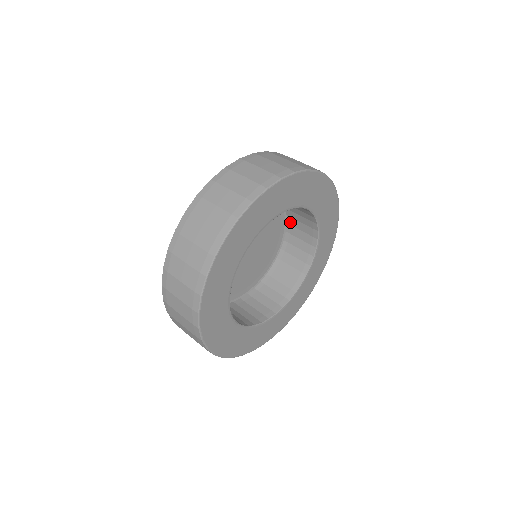
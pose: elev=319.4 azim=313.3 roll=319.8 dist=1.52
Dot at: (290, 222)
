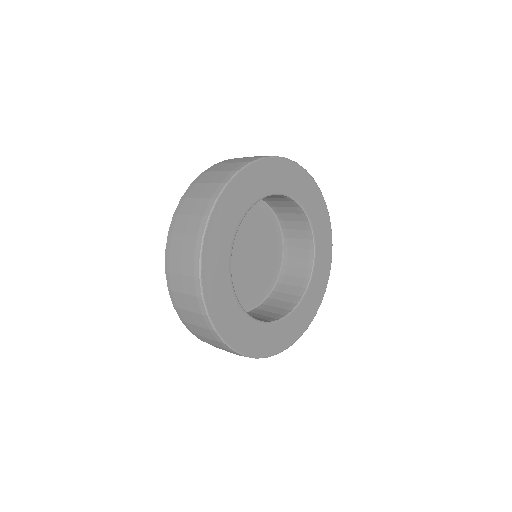
Dot at: (284, 226)
